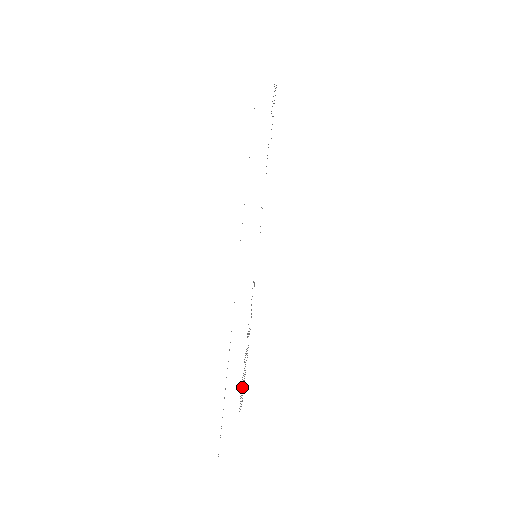
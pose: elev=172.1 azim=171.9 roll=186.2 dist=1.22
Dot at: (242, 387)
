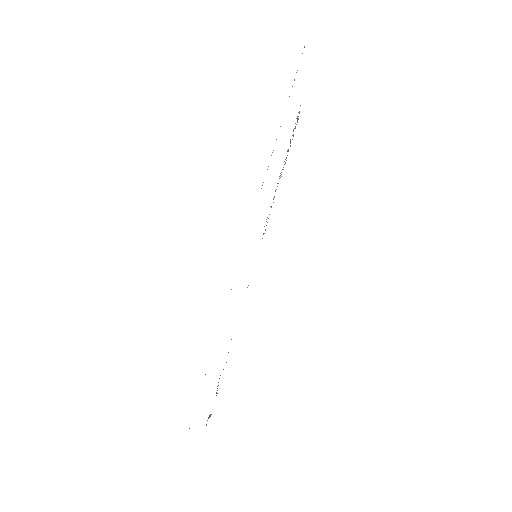
Dot at: occluded
